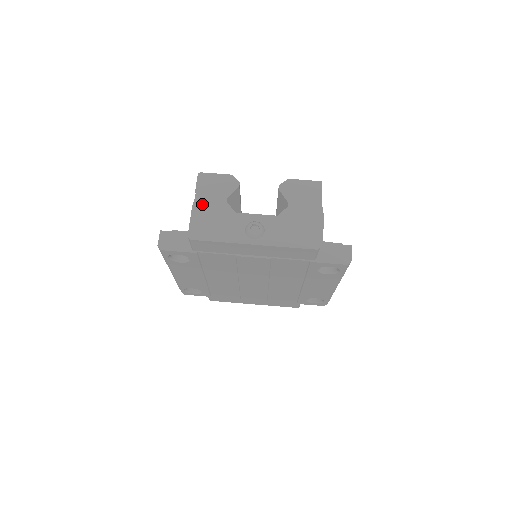
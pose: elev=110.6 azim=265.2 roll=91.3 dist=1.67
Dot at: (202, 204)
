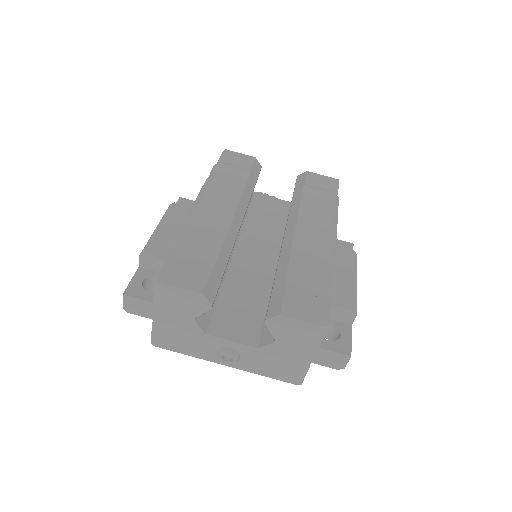
Dot at: (164, 317)
